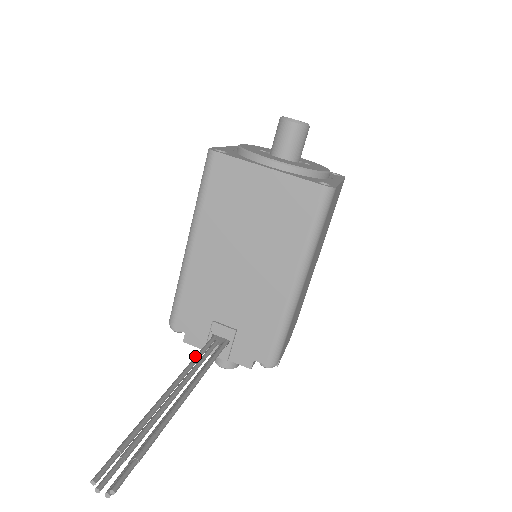
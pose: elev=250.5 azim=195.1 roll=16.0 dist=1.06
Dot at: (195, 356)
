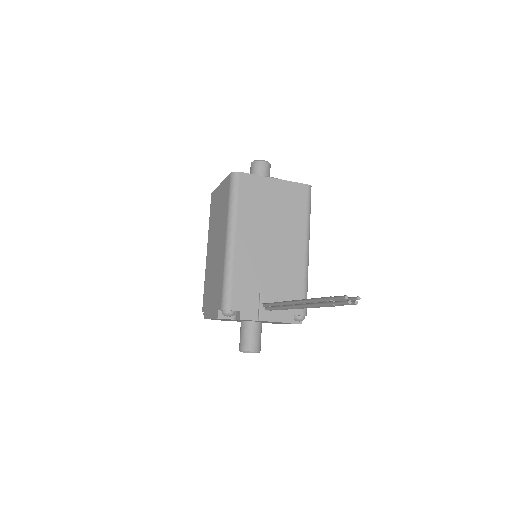
Dot at: (276, 302)
